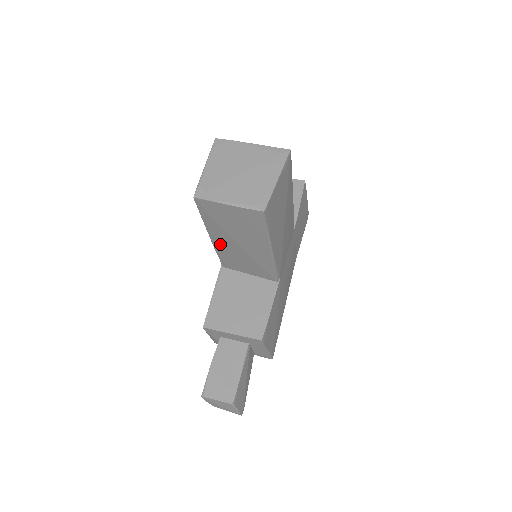
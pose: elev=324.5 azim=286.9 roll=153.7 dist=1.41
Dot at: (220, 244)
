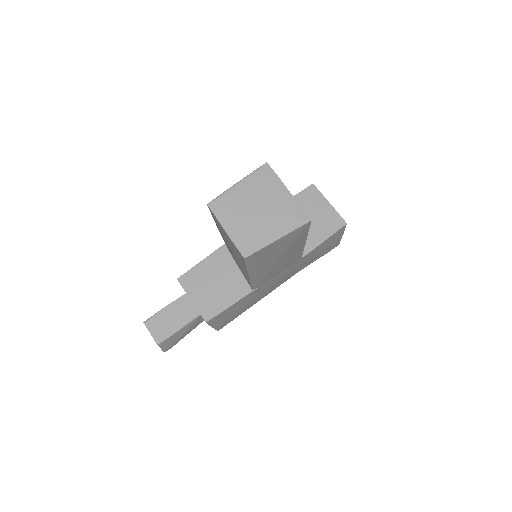
Dot at: occluded
